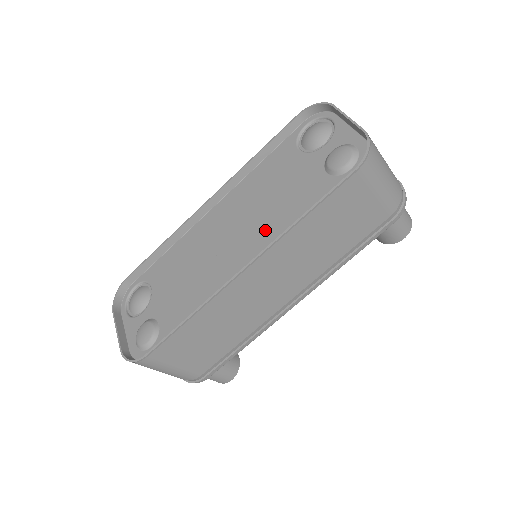
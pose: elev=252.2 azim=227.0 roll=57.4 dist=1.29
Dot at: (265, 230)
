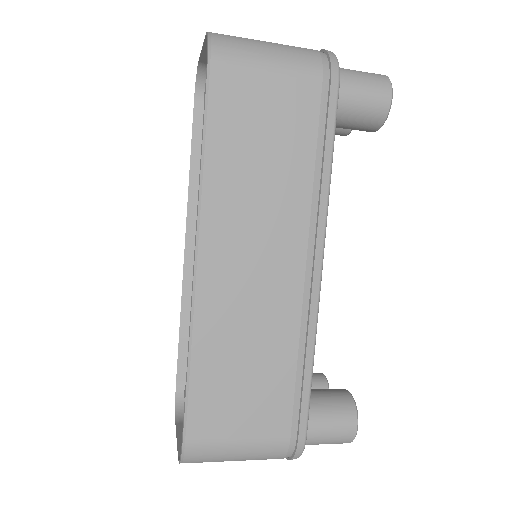
Dot at: occluded
